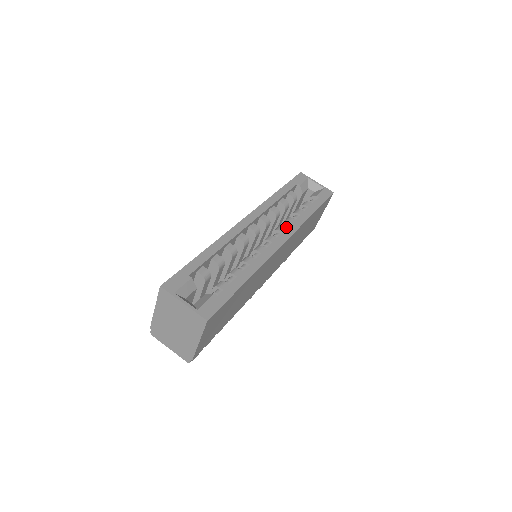
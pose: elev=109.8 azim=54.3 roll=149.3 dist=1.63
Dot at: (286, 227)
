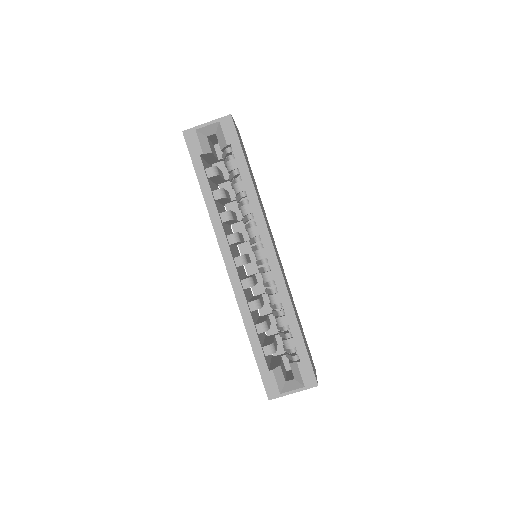
Dot at: (252, 222)
